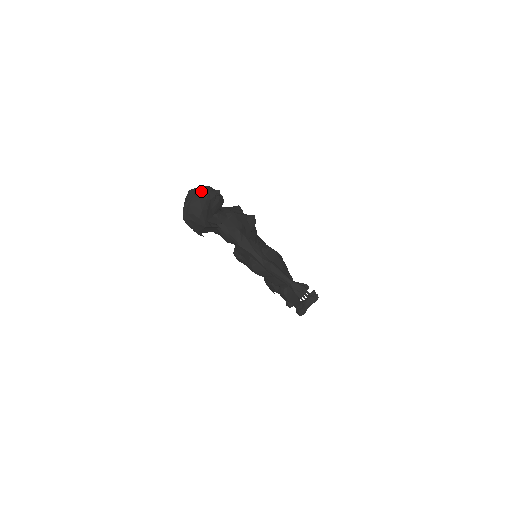
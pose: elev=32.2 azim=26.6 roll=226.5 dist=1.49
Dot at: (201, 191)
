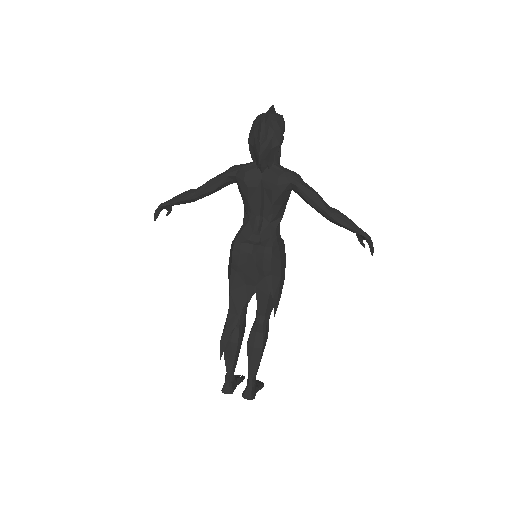
Dot at: occluded
